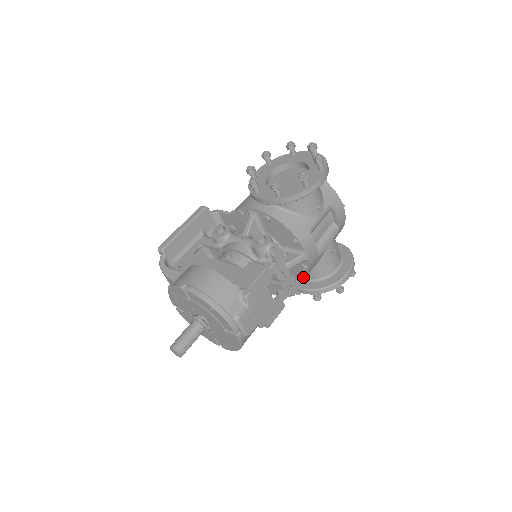
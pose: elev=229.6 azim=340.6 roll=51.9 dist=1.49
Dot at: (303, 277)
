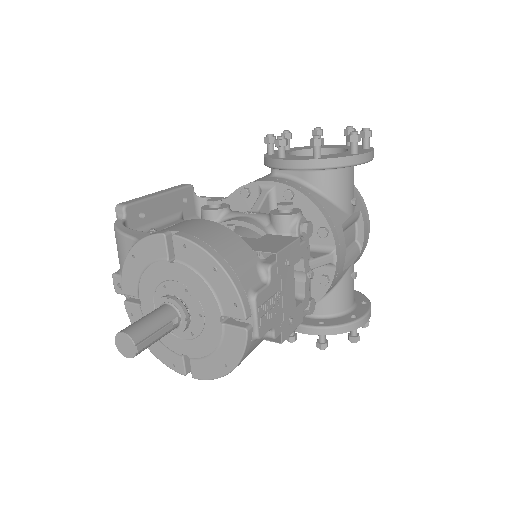
Dot at: (316, 300)
